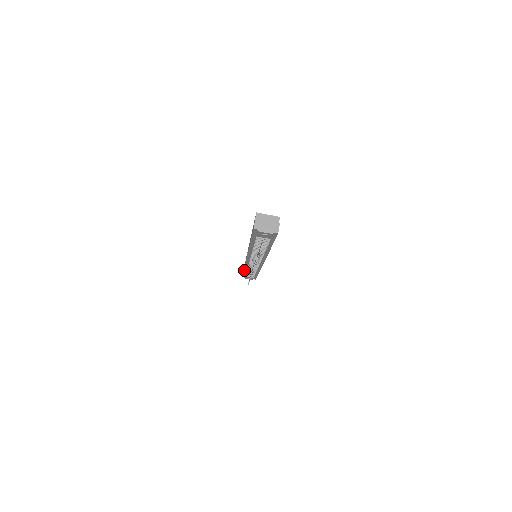
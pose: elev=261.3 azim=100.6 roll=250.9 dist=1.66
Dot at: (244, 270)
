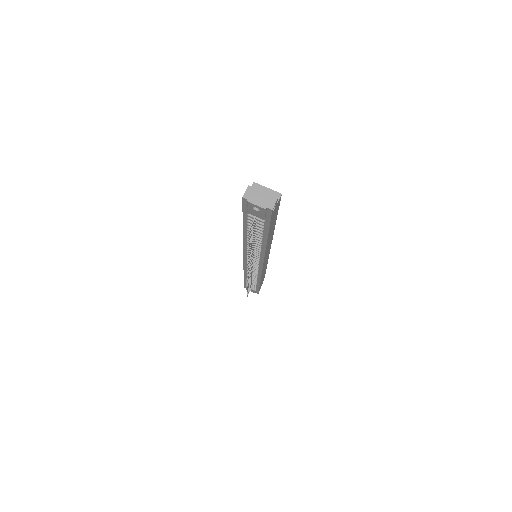
Dot at: (244, 276)
